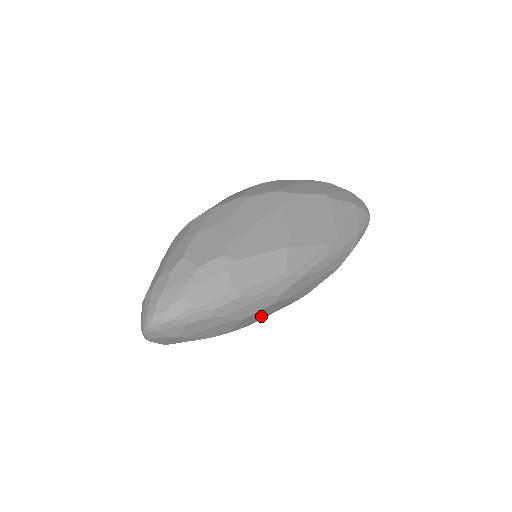
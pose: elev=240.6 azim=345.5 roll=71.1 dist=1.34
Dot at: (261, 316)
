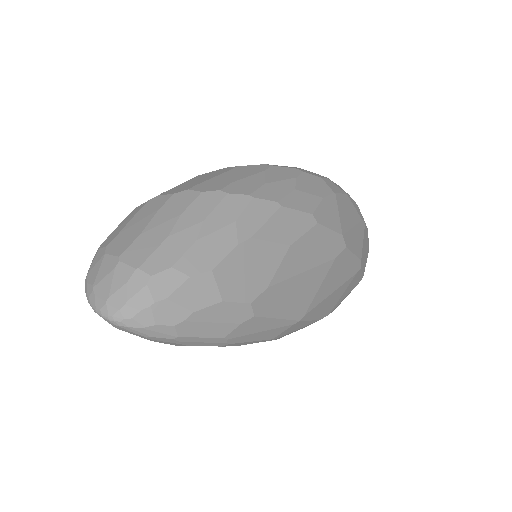
Dot at: occluded
